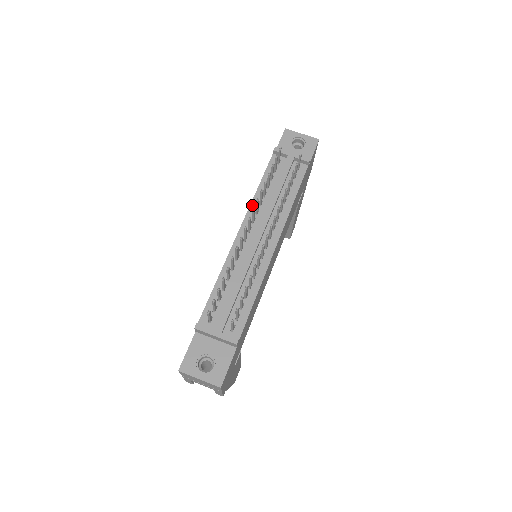
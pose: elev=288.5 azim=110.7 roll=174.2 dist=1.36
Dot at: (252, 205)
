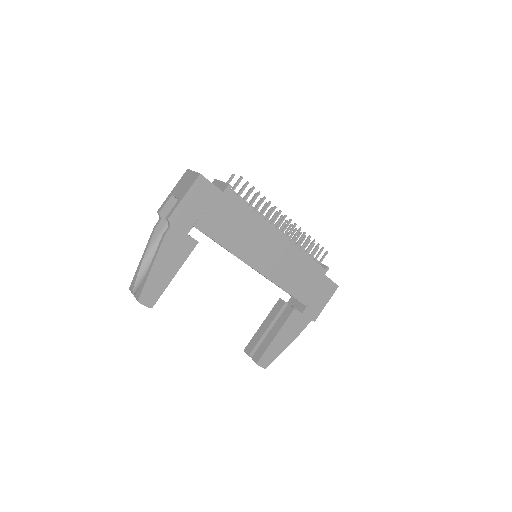
Dot at: occluded
